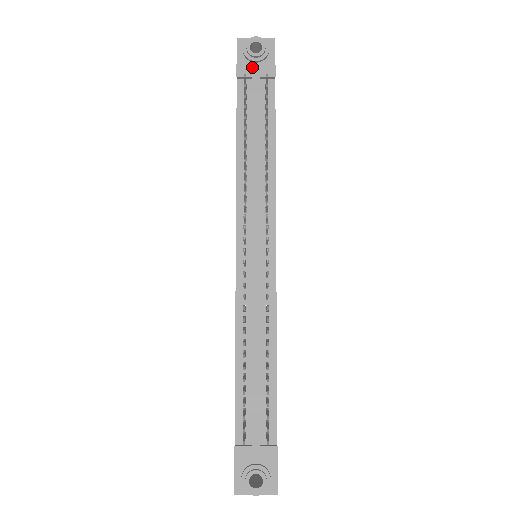
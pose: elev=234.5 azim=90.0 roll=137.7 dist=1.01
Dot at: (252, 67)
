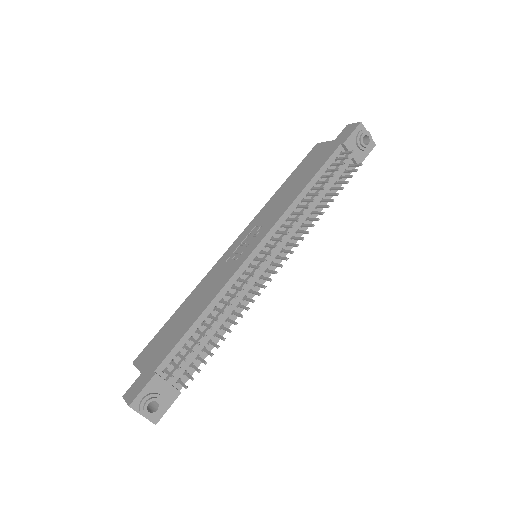
Dot at: (354, 147)
